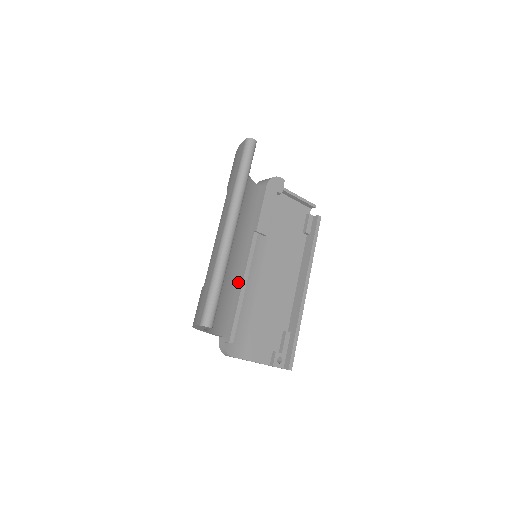
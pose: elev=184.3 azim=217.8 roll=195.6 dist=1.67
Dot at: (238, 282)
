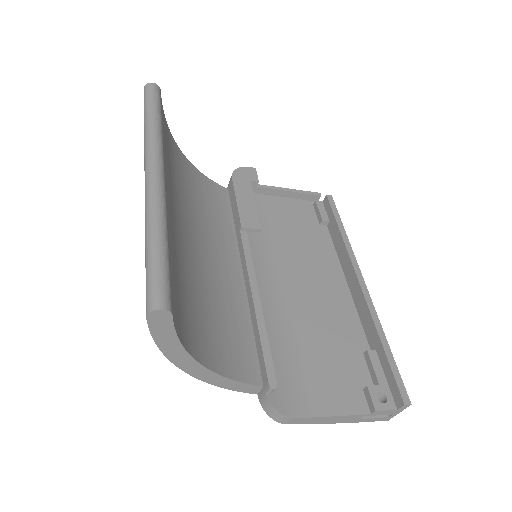
Dot at: (248, 301)
